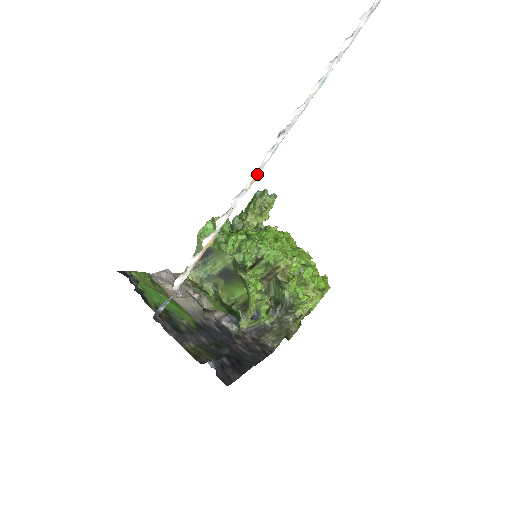
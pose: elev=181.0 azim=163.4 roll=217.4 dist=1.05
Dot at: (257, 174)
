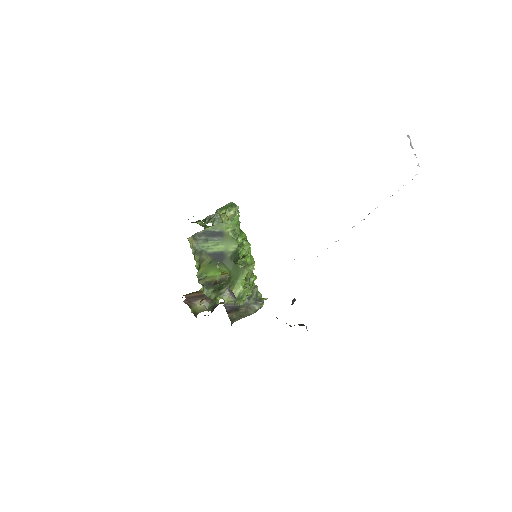
Dot at: occluded
